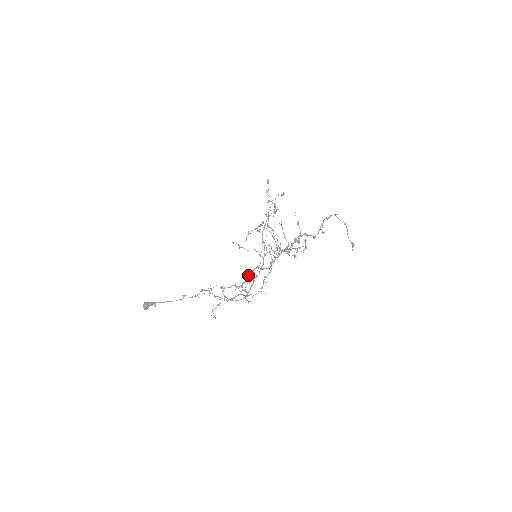
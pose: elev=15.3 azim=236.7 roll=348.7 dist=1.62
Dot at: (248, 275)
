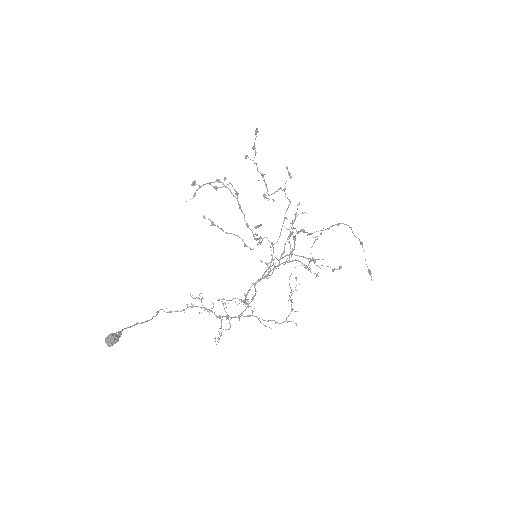
Dot at: (252, 285)
